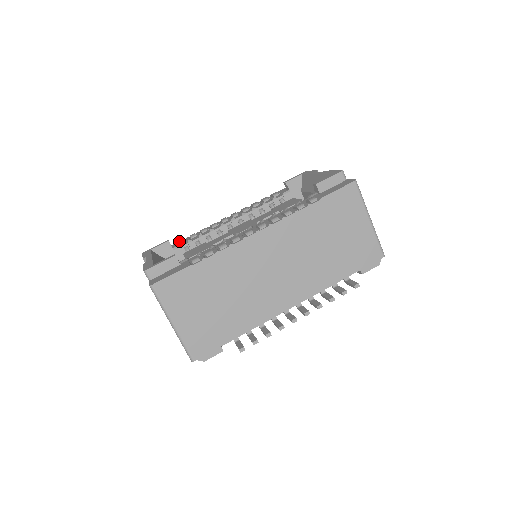
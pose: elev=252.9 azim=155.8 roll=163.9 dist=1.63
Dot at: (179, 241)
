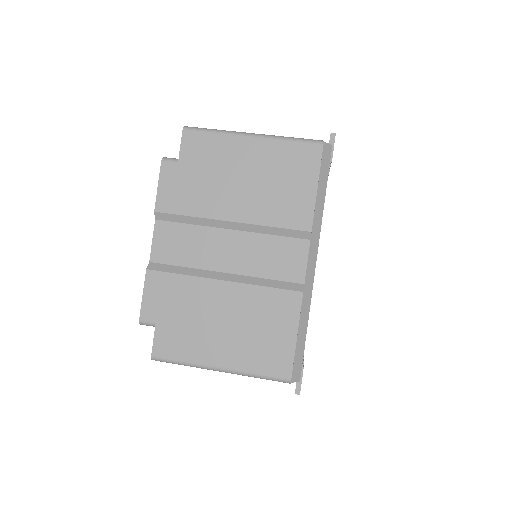
Dot at: occluded
